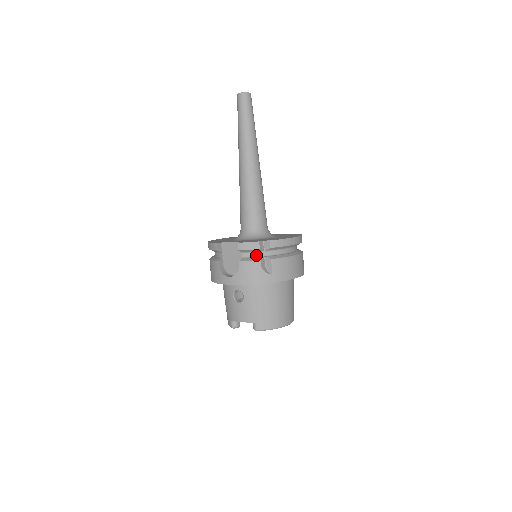
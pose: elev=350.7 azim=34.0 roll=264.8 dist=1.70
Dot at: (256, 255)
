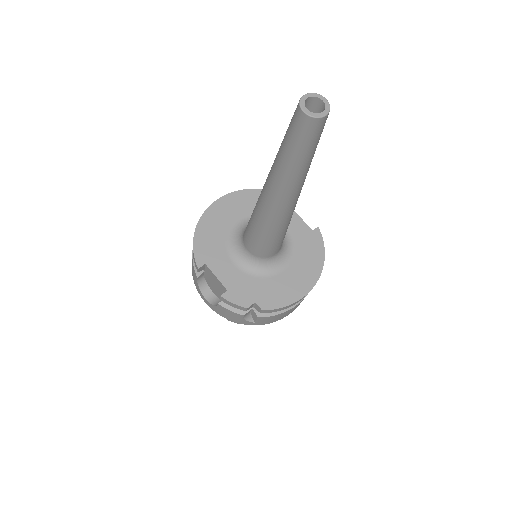
Dot at: occluded
